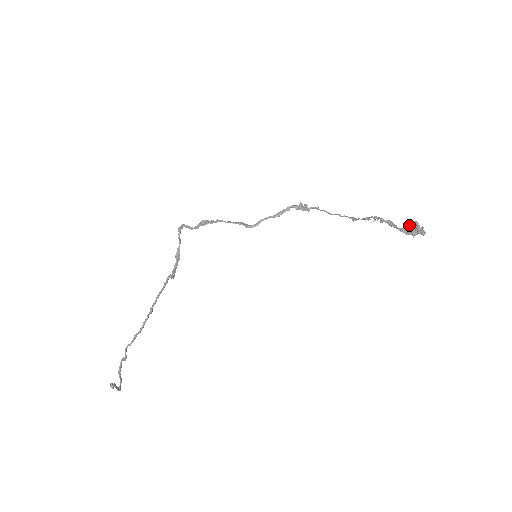
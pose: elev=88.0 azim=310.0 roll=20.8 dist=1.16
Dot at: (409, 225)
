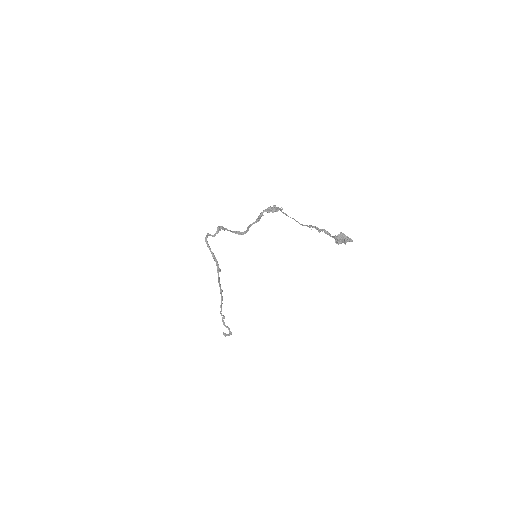
Dot at: (335, 239)
